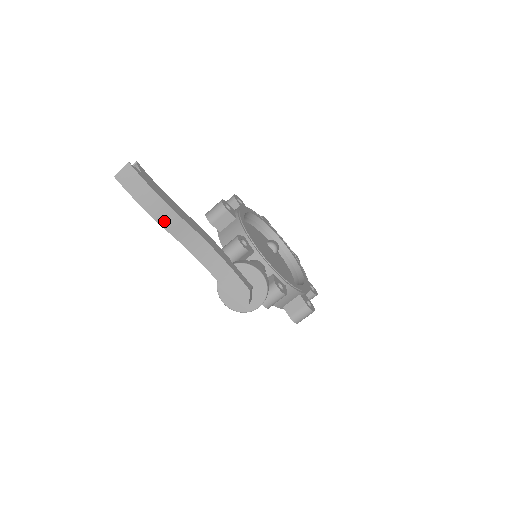
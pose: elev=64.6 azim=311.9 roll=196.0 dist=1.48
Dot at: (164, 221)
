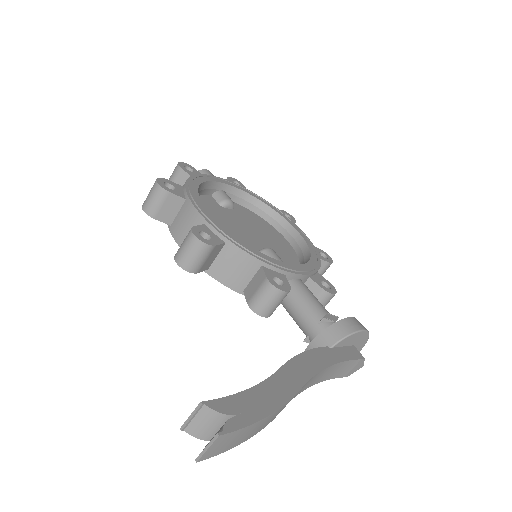
Dot at: occluded
